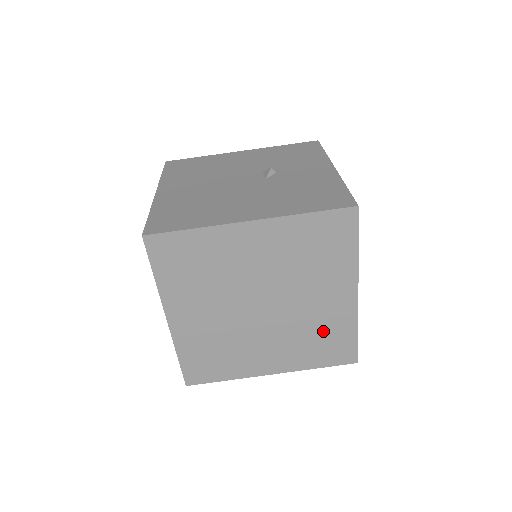
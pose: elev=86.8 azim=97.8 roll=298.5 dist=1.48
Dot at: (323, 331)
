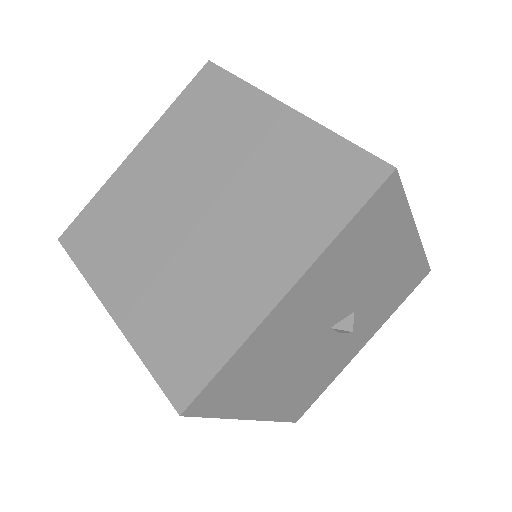
Dot at: (204, 309)
